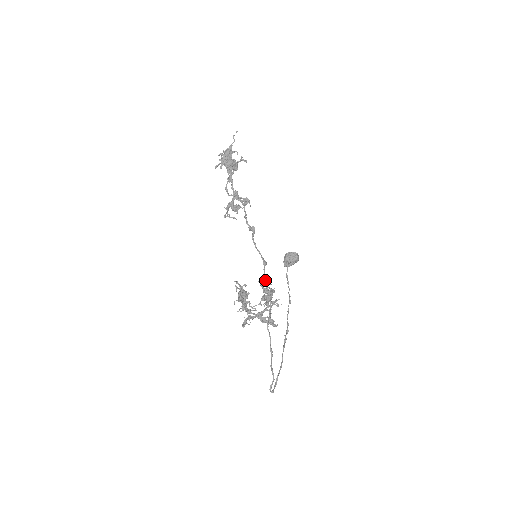
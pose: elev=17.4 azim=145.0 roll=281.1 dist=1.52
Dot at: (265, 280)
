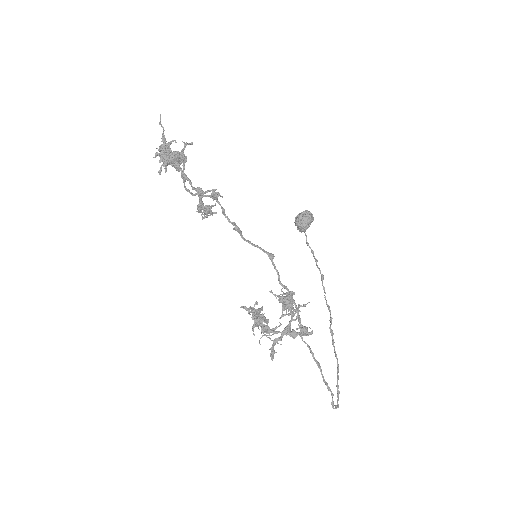
Dot at: (279, 278)
